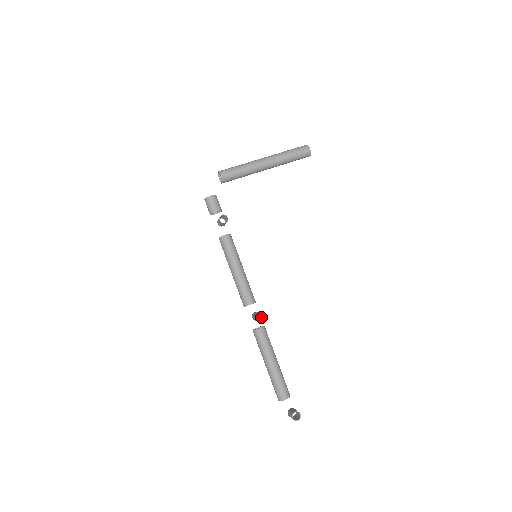
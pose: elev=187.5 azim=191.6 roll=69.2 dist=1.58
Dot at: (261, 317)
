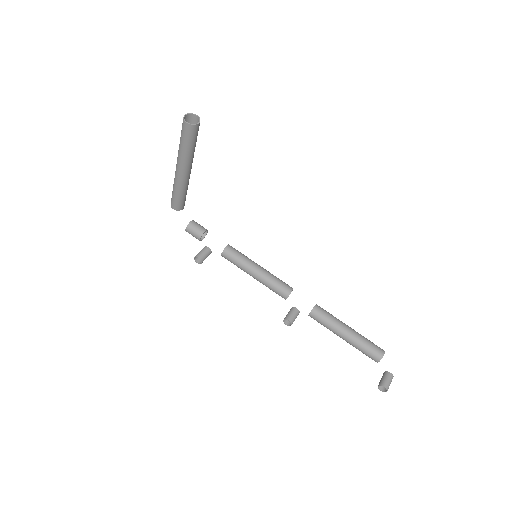
Dot at: (294, 316)
